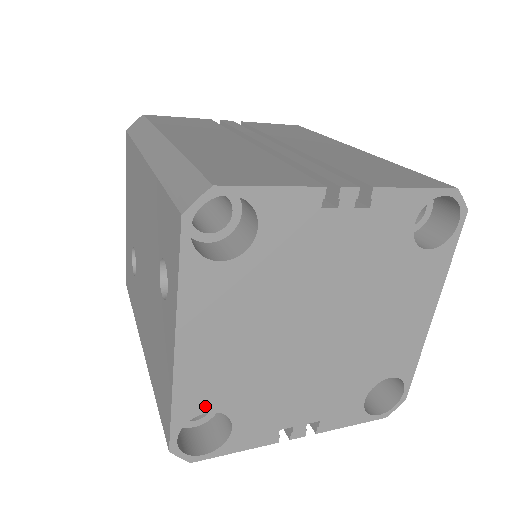
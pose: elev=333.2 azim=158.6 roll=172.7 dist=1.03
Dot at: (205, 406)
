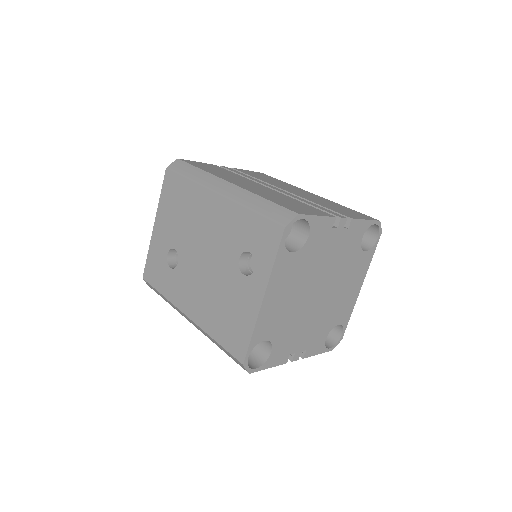
Dot at: (265, 336)
